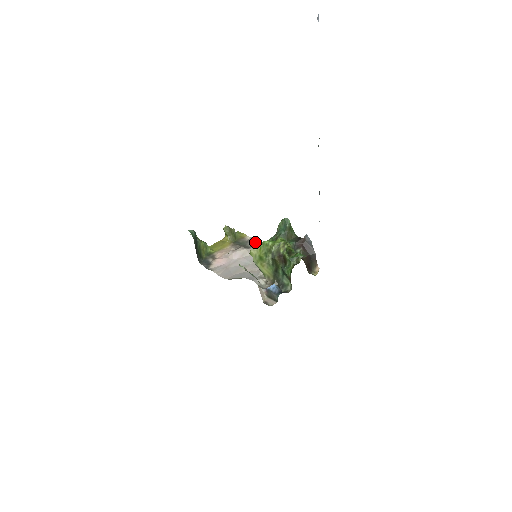
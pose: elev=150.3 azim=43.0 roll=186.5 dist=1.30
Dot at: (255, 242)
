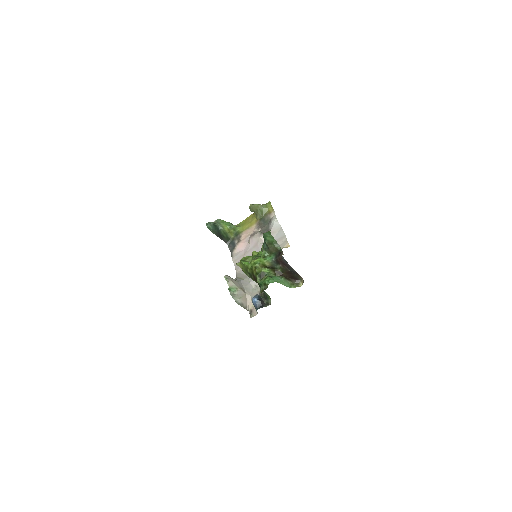
Dot at: (273, 225)
